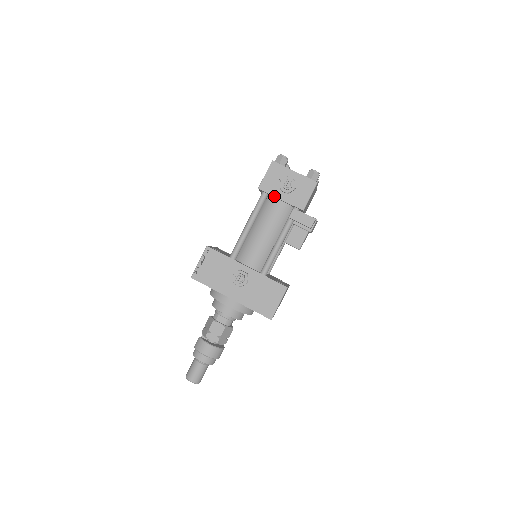
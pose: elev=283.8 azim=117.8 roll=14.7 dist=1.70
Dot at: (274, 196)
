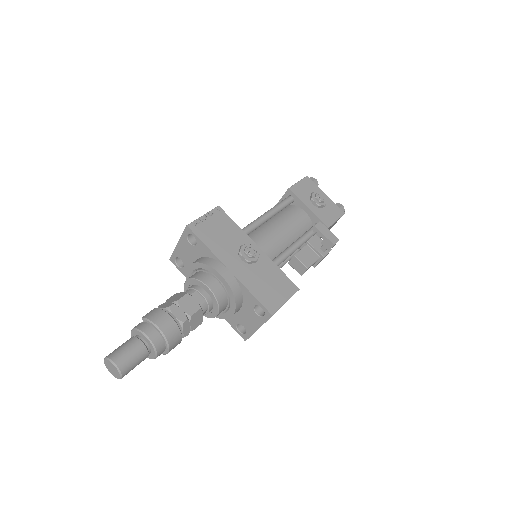
Dot at: (303, 202)
